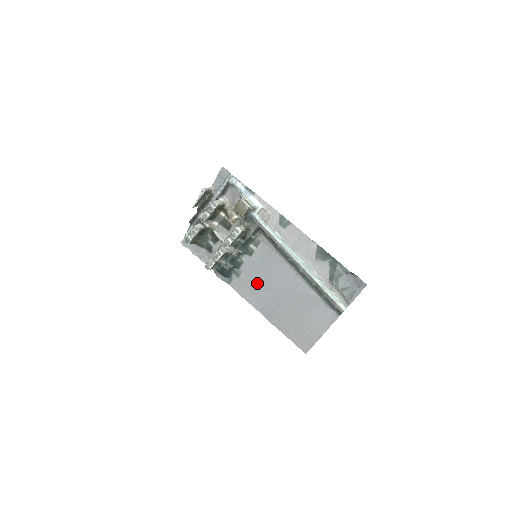
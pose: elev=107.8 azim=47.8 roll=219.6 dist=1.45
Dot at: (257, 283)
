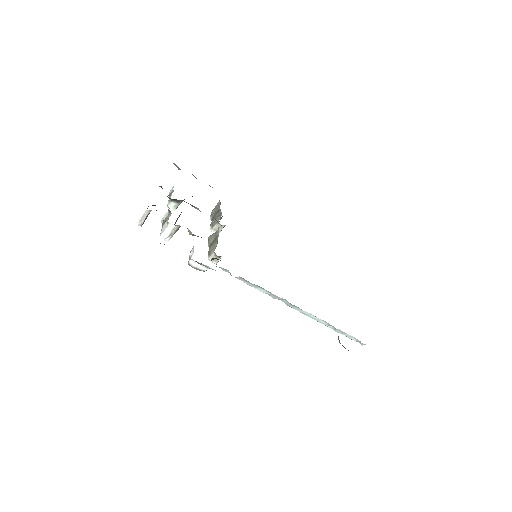
Dot at: occluded
